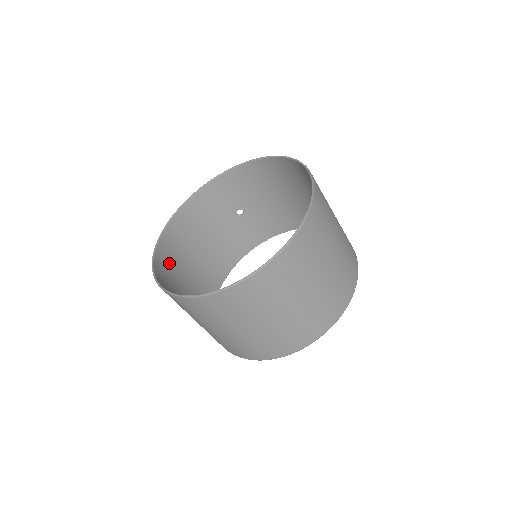
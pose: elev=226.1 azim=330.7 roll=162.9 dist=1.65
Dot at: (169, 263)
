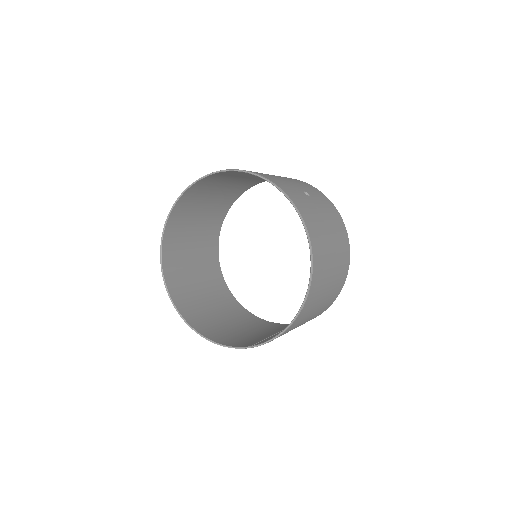
Dot at: (205, 187)
